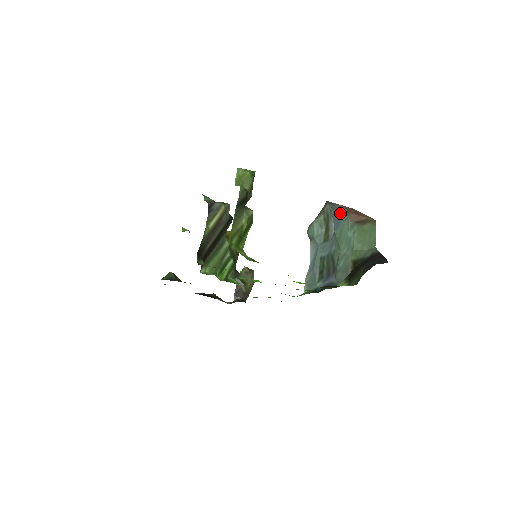
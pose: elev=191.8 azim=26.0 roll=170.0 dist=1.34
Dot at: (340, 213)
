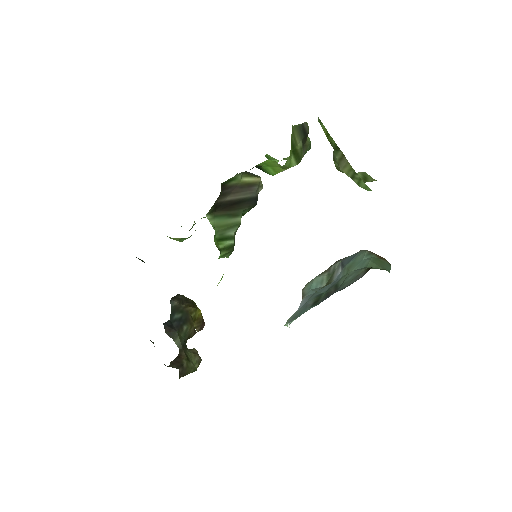
Dot at: (354, 254)
